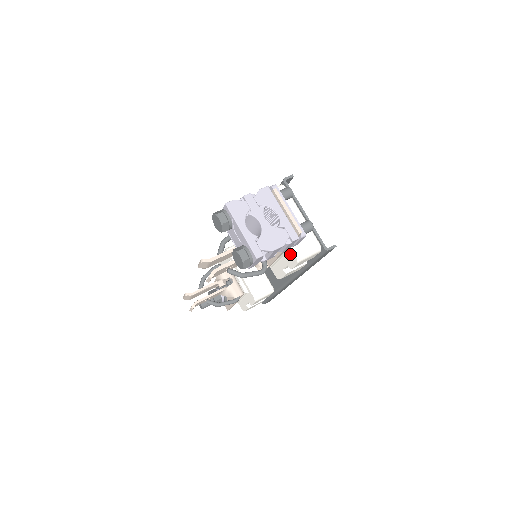
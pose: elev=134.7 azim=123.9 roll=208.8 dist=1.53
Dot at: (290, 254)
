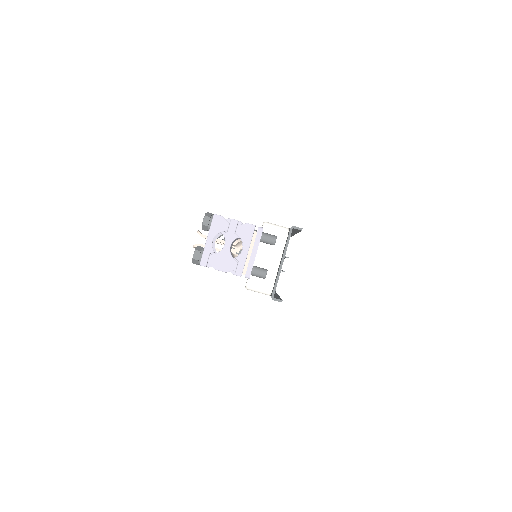
Dot at: occluded
